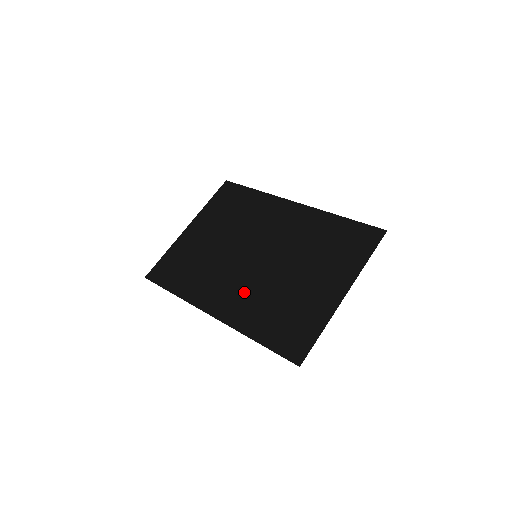
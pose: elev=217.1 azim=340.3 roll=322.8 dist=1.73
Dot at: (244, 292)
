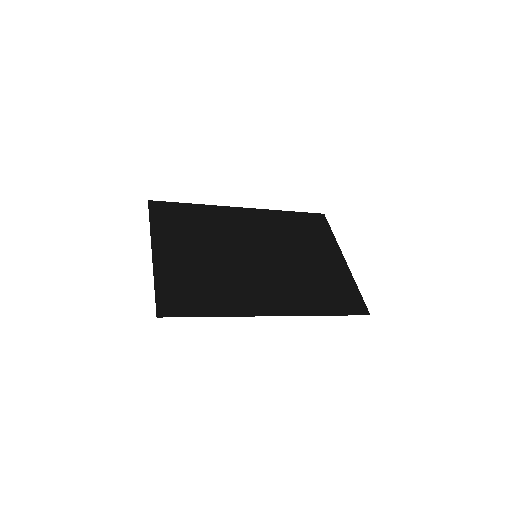
Dot at: (279, 286)
